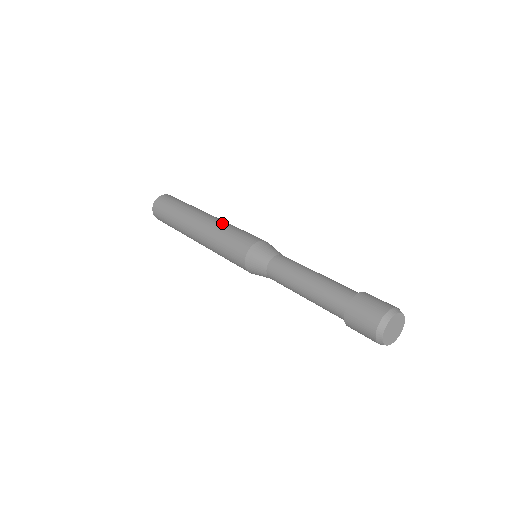
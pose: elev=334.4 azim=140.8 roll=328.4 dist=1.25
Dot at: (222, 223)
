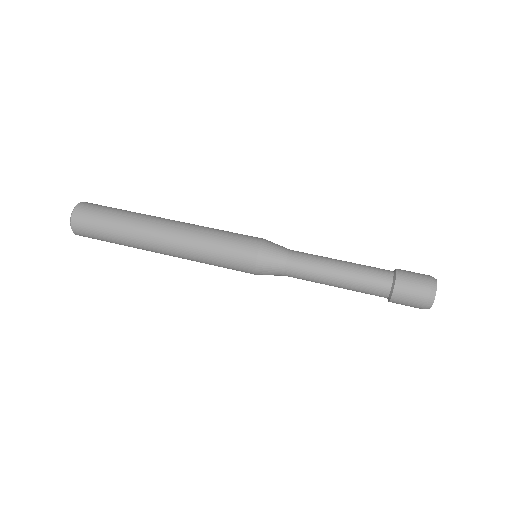
Dot at: (193, 246)
